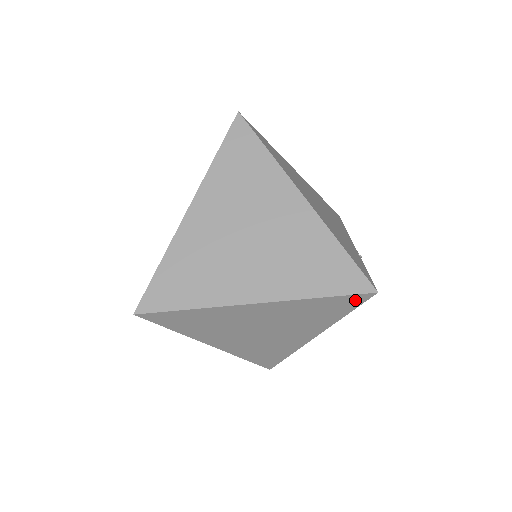
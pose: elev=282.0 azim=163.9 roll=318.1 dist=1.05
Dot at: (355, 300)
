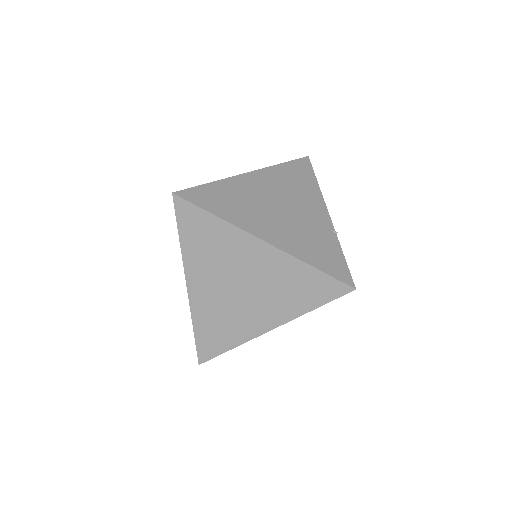
Dot at: occluded
